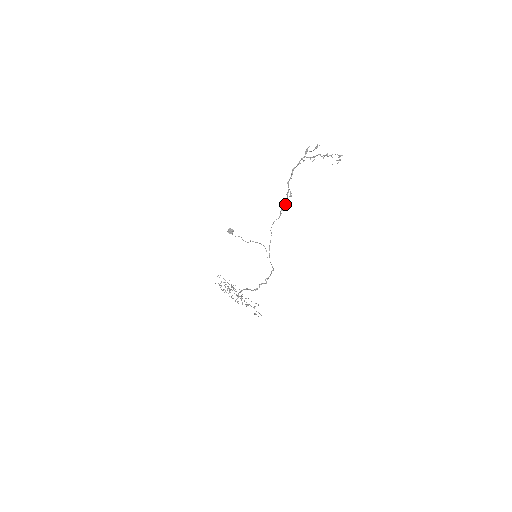
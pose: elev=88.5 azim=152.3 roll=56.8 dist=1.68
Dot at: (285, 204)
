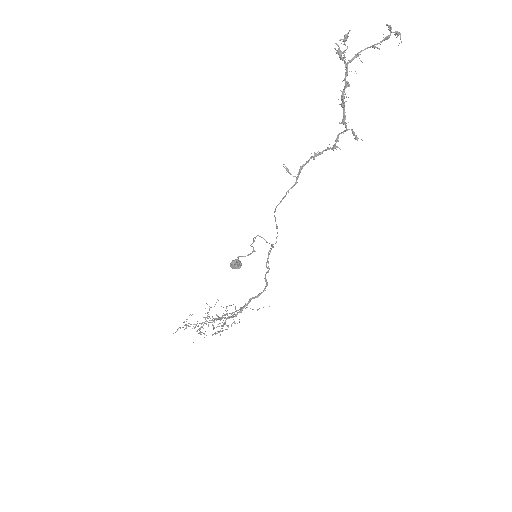
Dot at: (312, 157)
